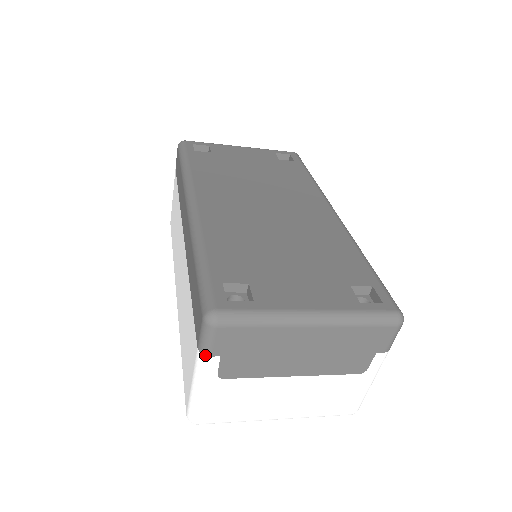
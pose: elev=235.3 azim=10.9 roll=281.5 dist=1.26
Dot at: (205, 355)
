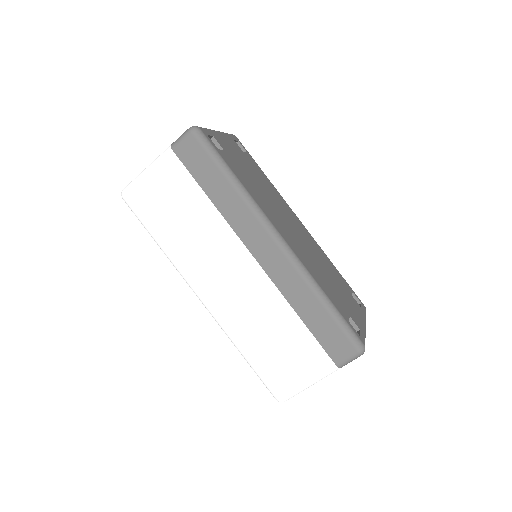
Dot at: occluded
